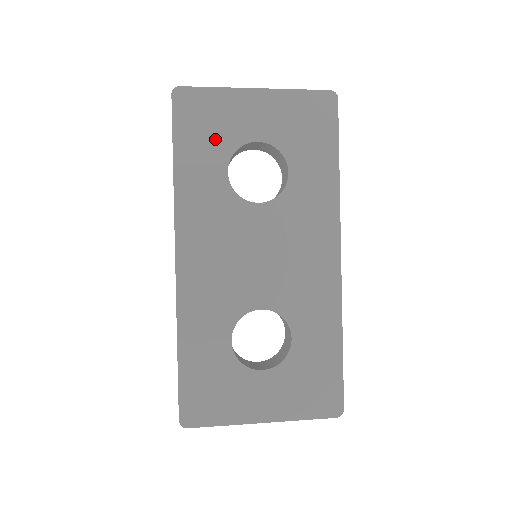
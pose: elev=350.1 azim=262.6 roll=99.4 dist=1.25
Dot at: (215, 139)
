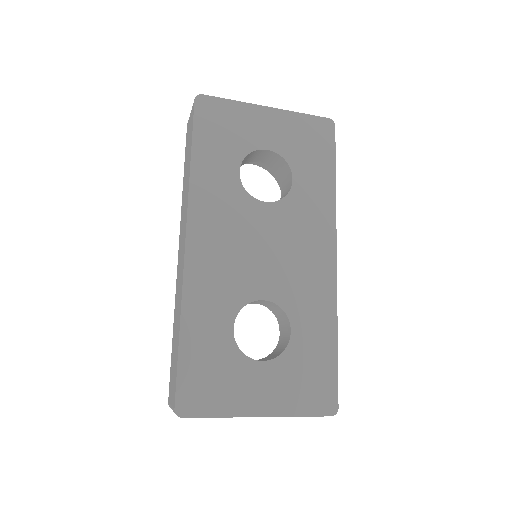
Dot at: (230, 142)
